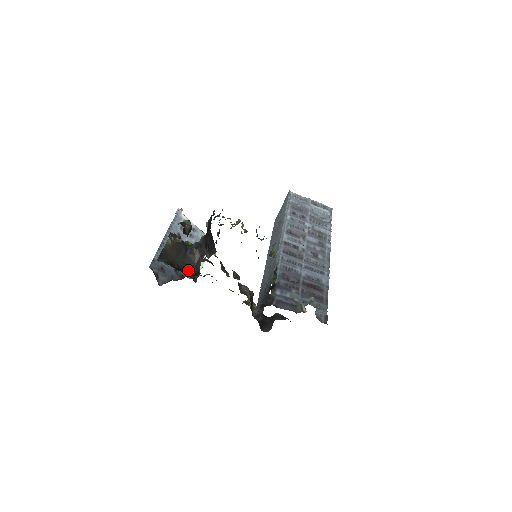
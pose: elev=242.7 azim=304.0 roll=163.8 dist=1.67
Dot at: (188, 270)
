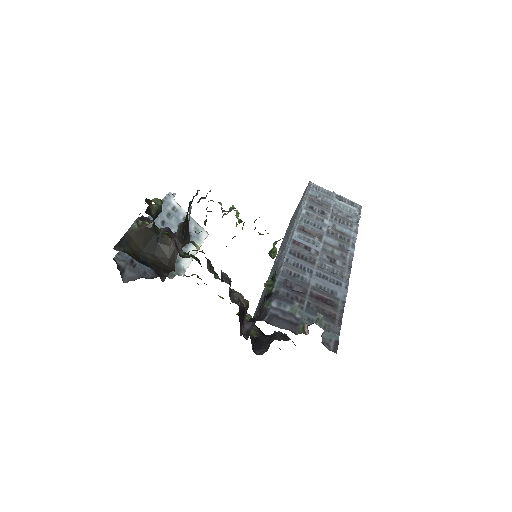
Dot at: (158, 265)
